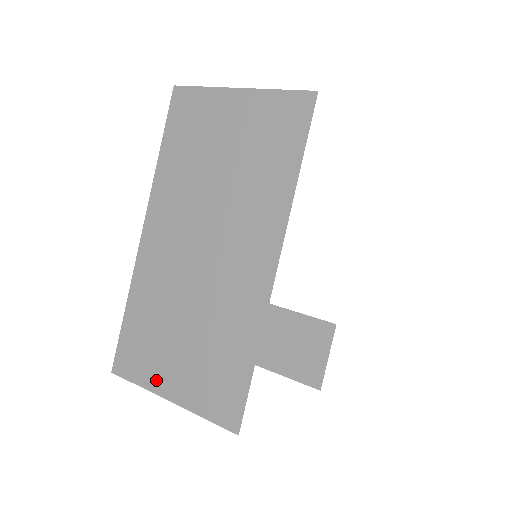
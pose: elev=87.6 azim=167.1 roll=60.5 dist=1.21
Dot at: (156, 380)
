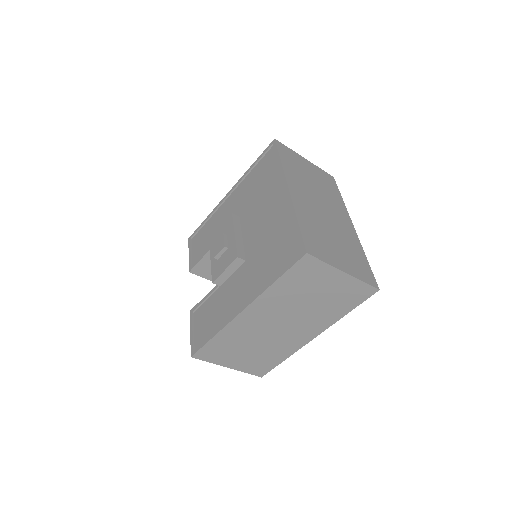
Dot at: (223, 362)
